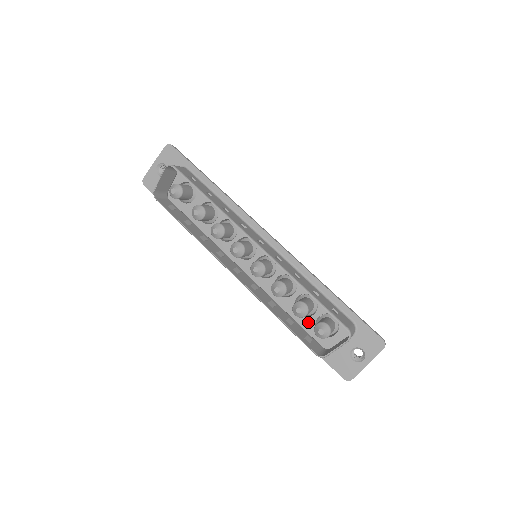
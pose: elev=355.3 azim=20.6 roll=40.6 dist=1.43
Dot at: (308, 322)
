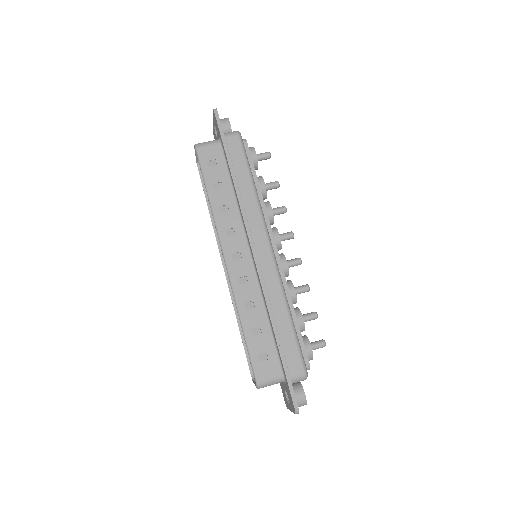
Dot at: occluded
